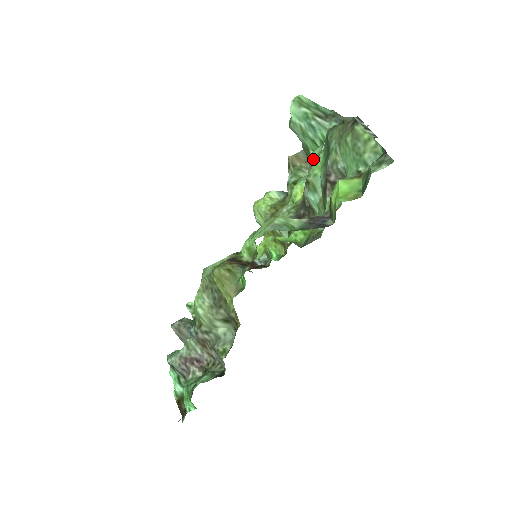
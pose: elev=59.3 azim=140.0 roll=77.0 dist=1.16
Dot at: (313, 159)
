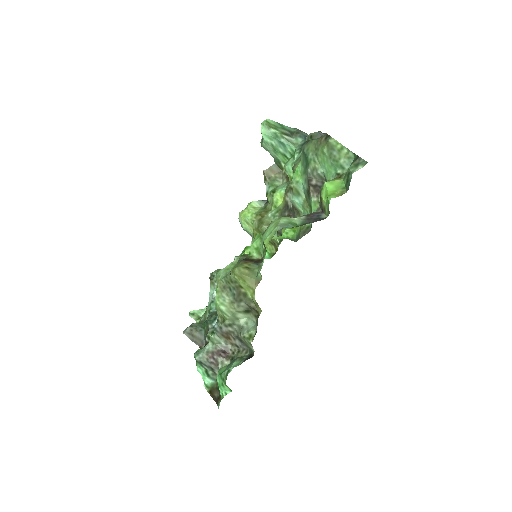
Dot at: (288, 170)
